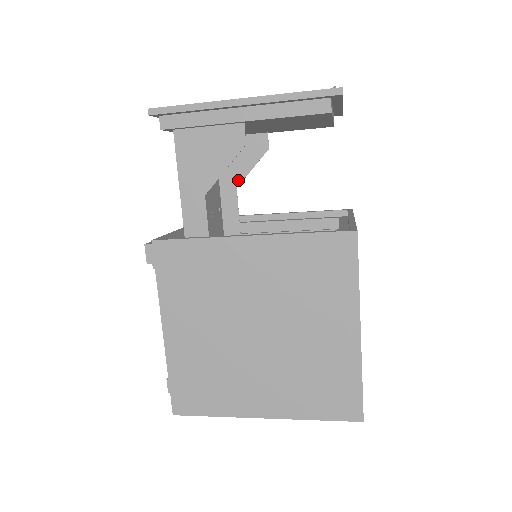
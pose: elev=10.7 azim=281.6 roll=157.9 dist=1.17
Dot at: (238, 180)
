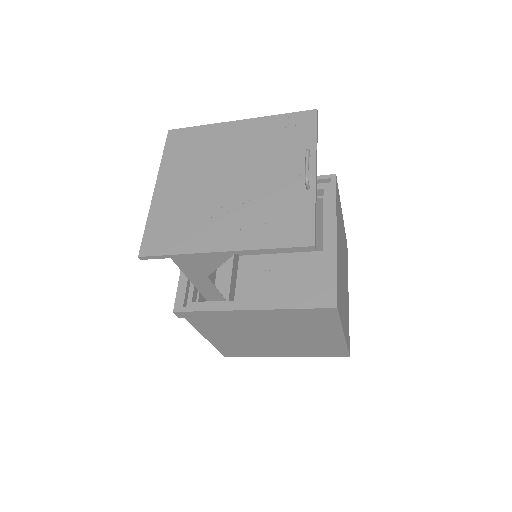
Dot at: occluded
